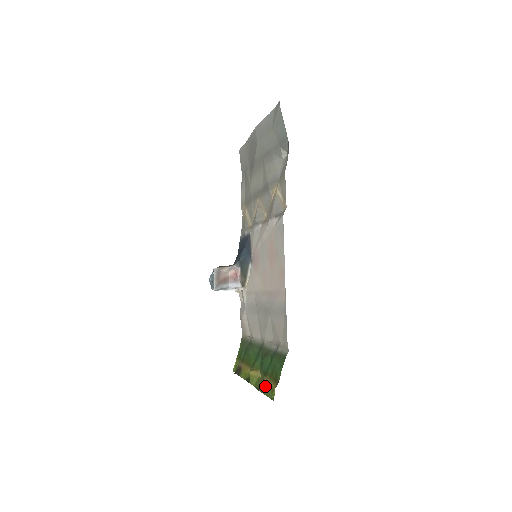
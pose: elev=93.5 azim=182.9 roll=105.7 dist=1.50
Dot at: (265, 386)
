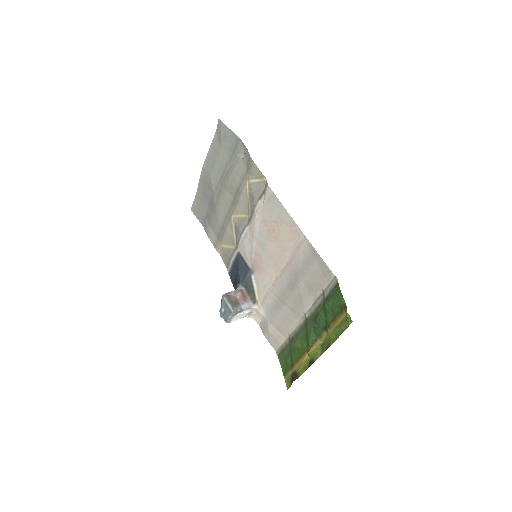
Dot at: (334, 332)
